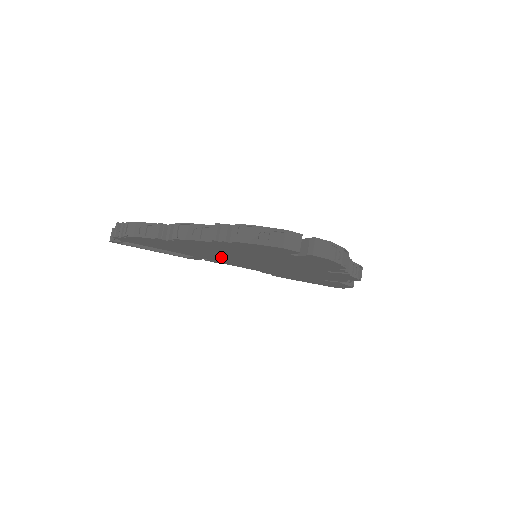
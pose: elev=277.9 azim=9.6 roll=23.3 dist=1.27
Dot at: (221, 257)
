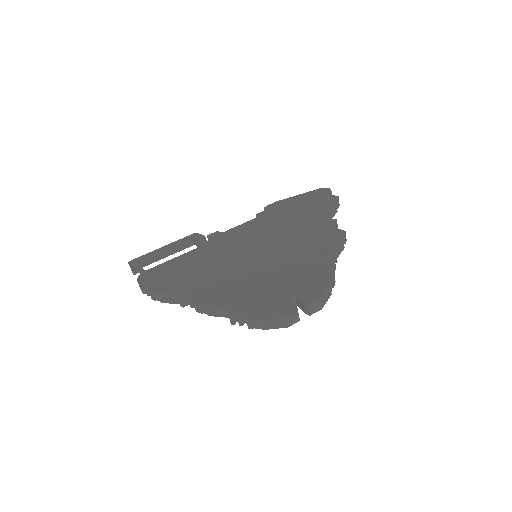
Dot at: occluded
